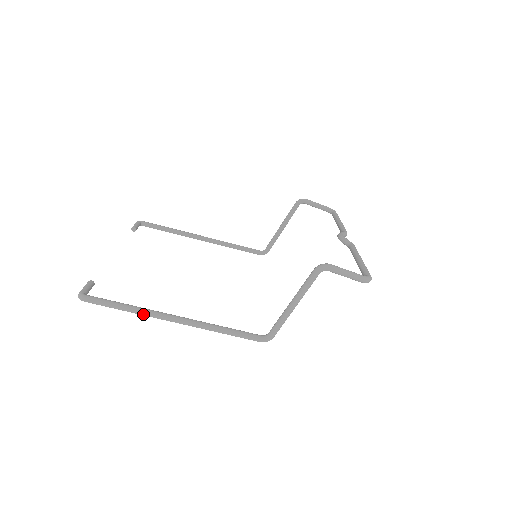
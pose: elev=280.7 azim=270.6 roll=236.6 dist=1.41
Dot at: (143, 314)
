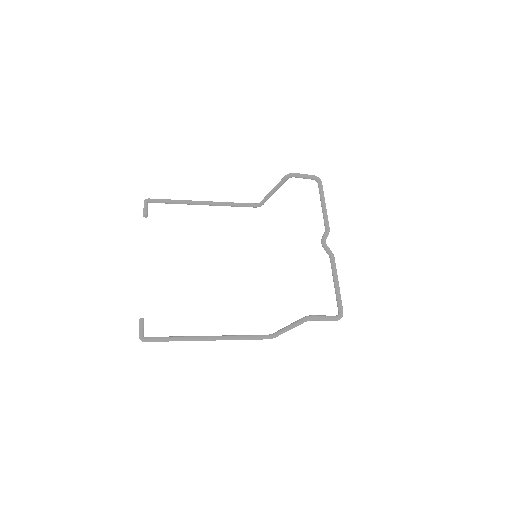
Dot at: occluded
